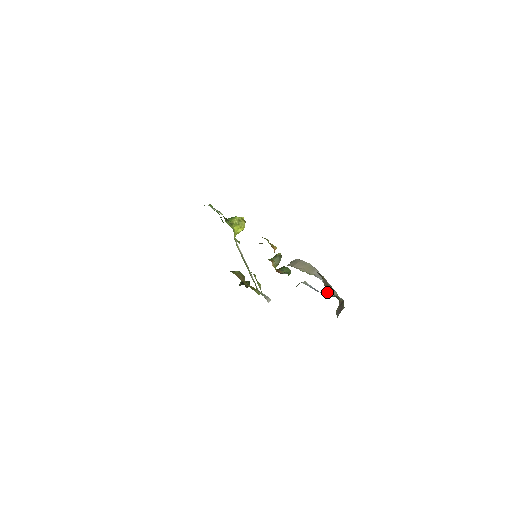
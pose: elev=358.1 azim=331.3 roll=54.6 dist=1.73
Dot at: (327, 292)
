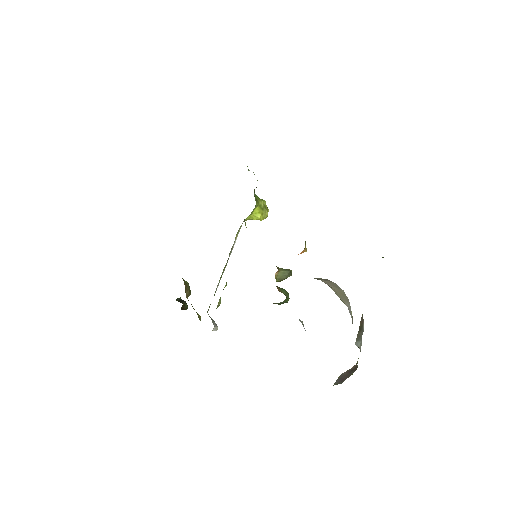
Dot at: occluded
